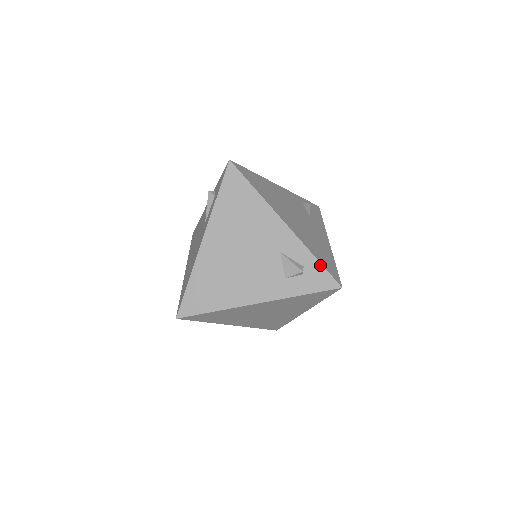
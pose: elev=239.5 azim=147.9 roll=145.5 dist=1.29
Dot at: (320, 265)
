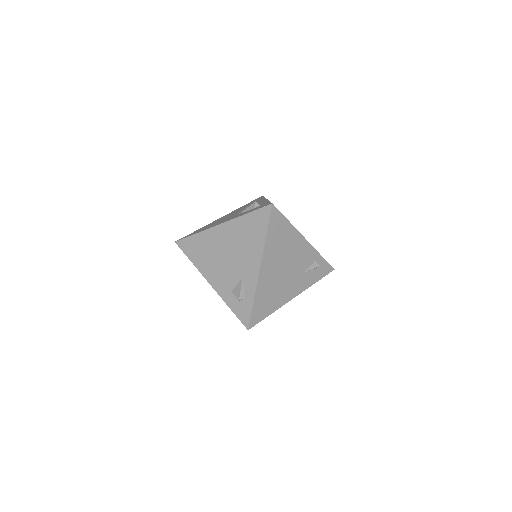
Dot at: (251, 308)
